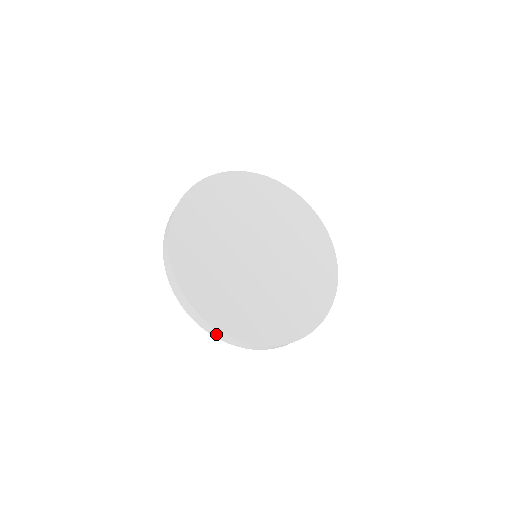
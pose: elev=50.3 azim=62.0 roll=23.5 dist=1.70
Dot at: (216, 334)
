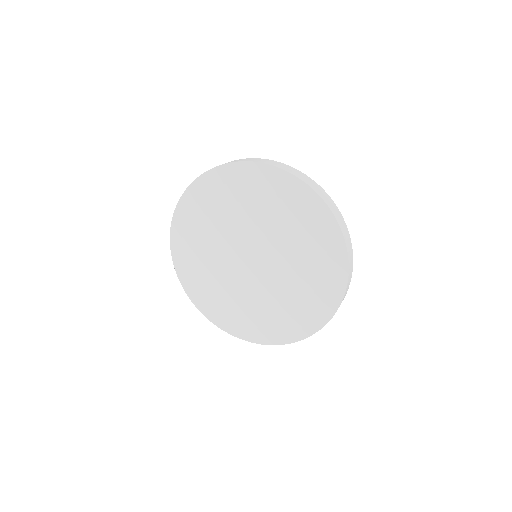
Dot at: occluded
